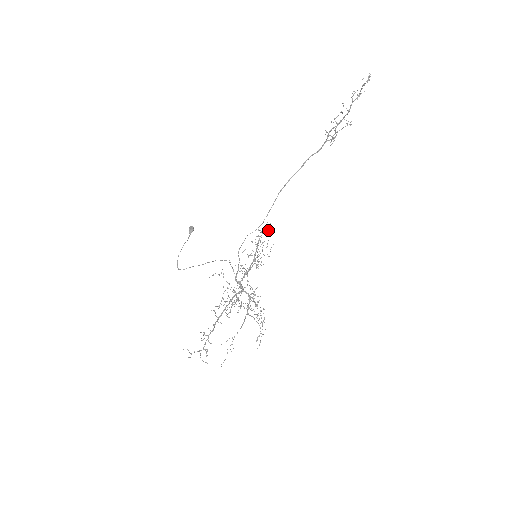
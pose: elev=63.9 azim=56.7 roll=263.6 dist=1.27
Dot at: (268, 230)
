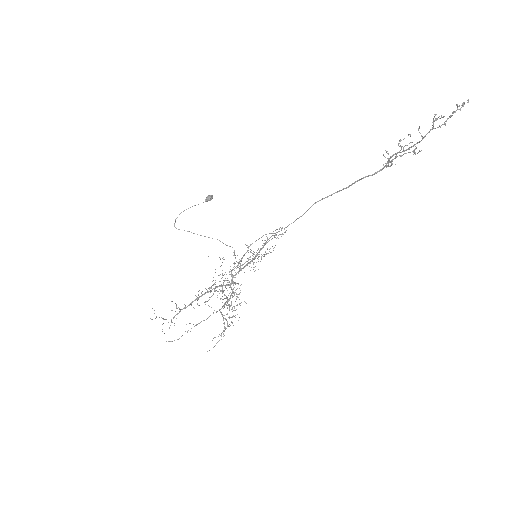
Dot at: occluded
